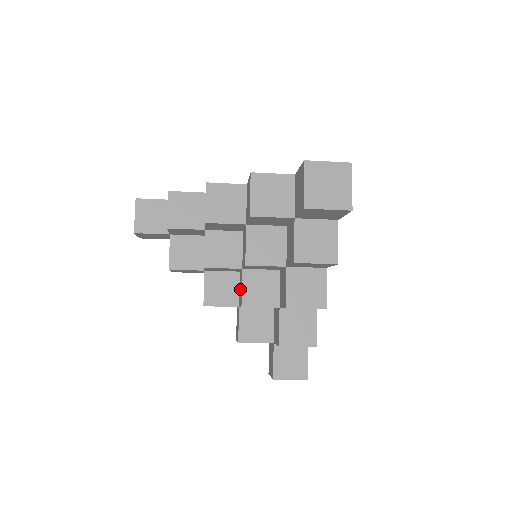
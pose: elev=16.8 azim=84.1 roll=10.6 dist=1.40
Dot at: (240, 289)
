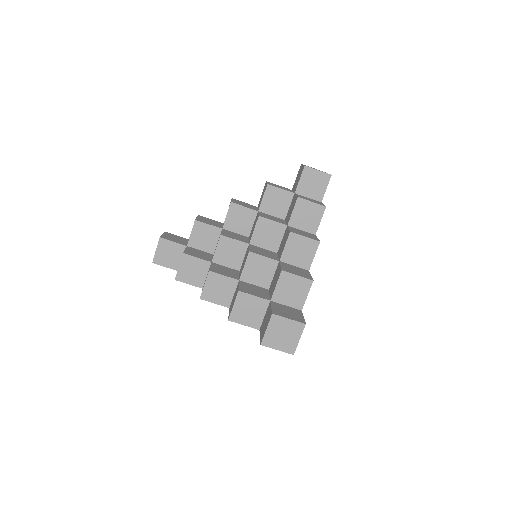
Dot at: (243, 263)
